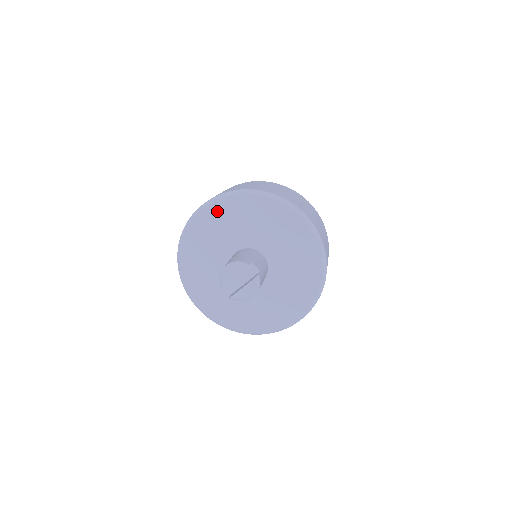
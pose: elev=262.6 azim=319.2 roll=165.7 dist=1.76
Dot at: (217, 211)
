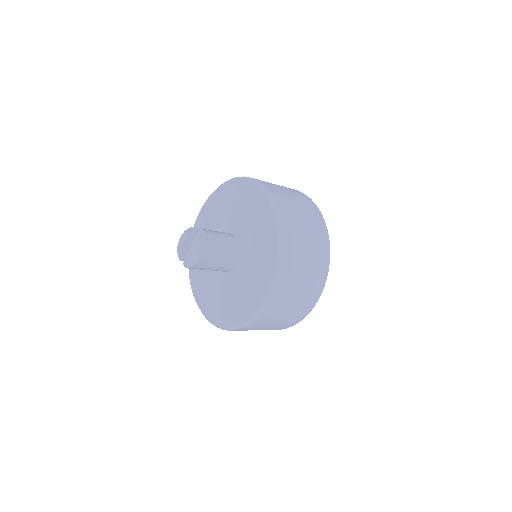
Dot at: (205, 212)
